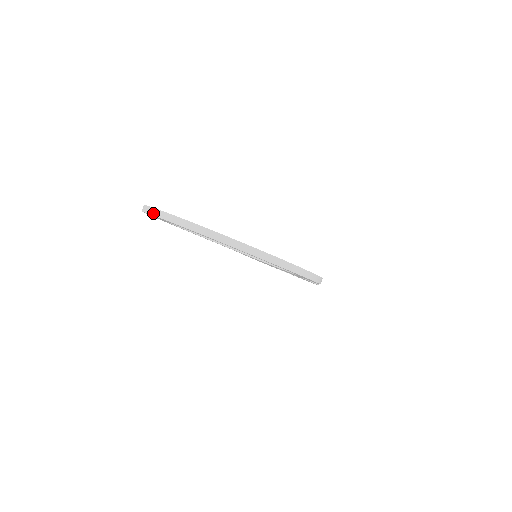
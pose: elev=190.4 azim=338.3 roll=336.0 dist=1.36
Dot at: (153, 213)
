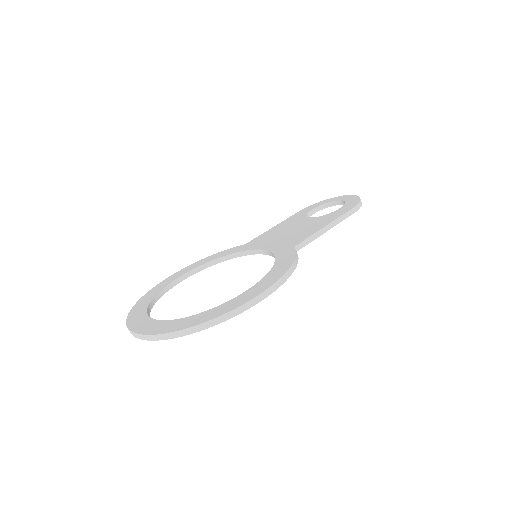
Dot at: occluded
